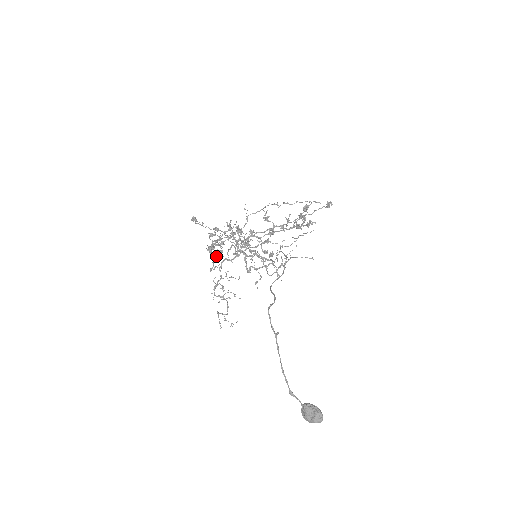
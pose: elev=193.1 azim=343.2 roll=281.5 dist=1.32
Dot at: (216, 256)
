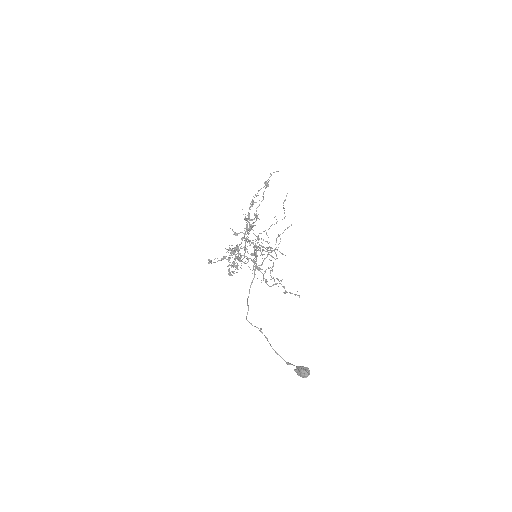
Dot at: occluded
